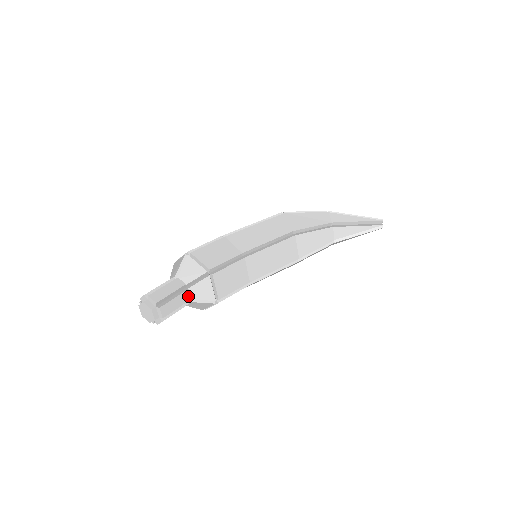
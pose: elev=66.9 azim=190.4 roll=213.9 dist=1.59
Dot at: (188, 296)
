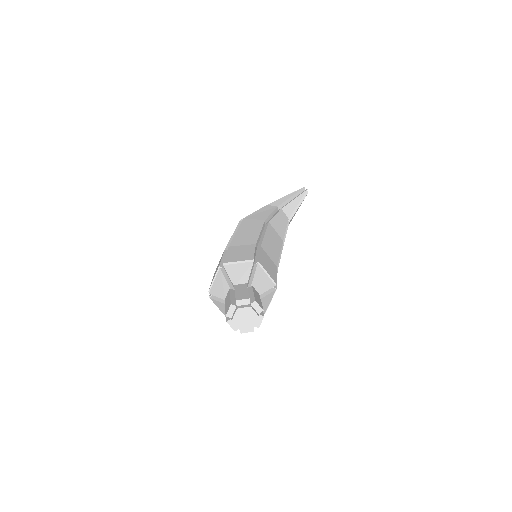
Dot at: (256, 292)
